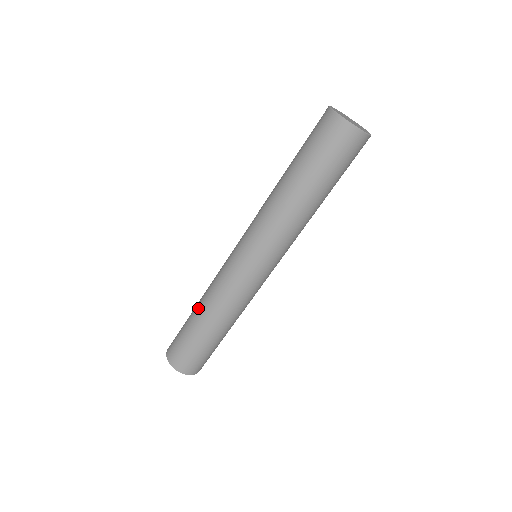
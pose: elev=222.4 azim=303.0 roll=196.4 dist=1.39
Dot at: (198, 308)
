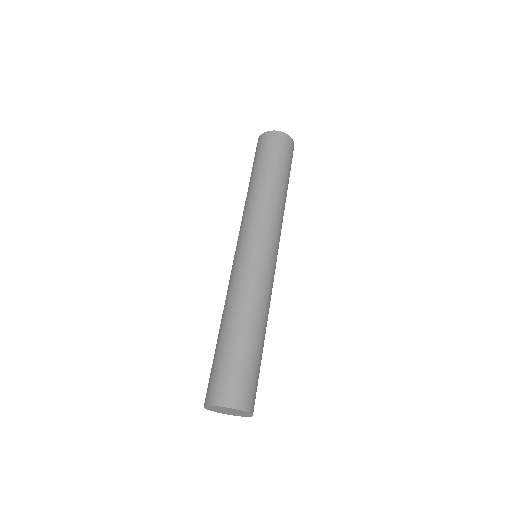
Dot at: (220, 324)
